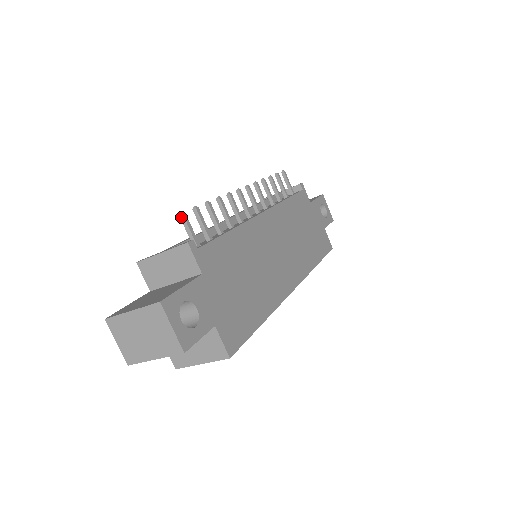
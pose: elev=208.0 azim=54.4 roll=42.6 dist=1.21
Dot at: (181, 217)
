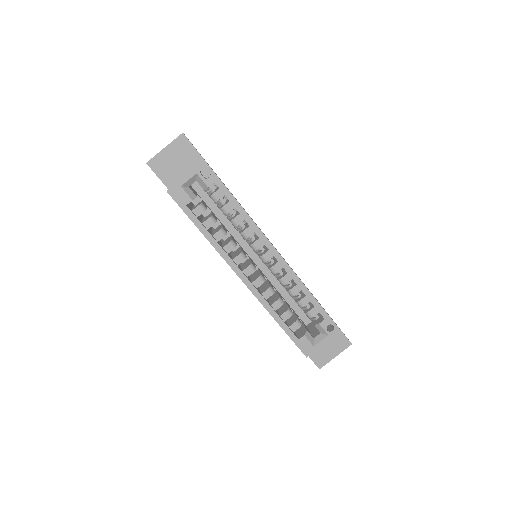
Dot at: occluded
